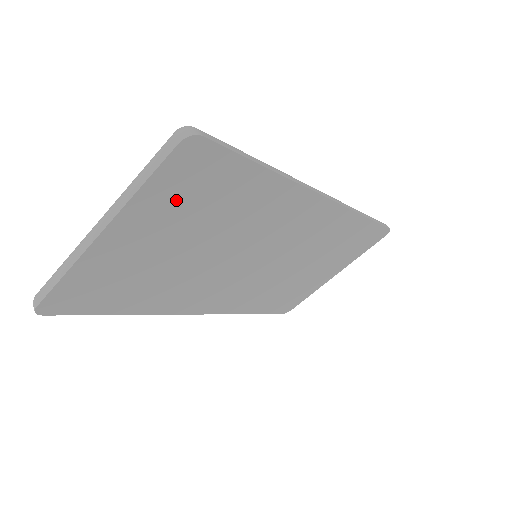
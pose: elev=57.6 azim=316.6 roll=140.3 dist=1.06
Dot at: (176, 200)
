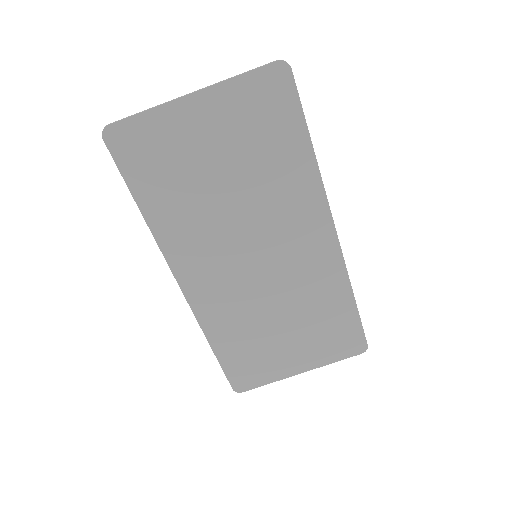
Dot at: (248, 111)
